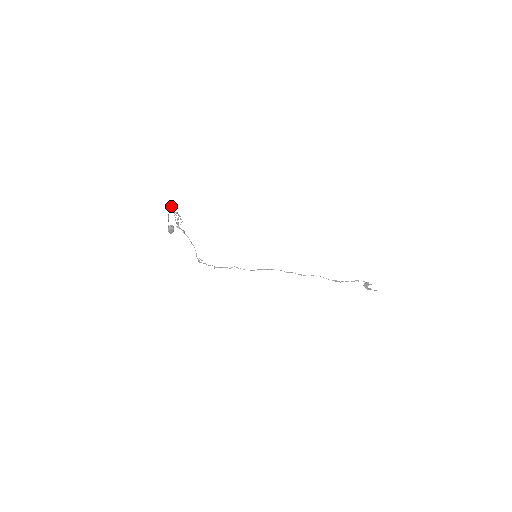
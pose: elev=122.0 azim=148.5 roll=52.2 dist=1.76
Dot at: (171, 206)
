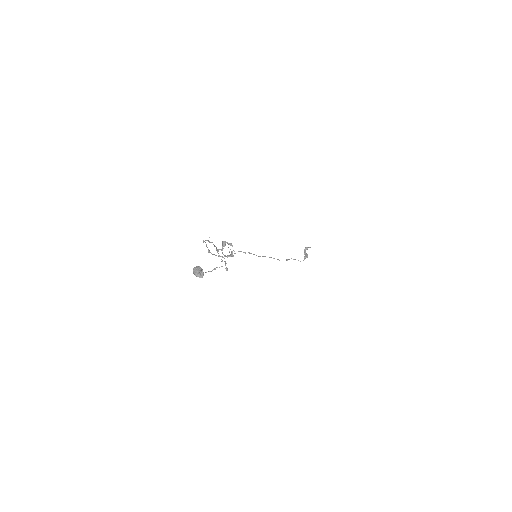
Dot at: occluded
